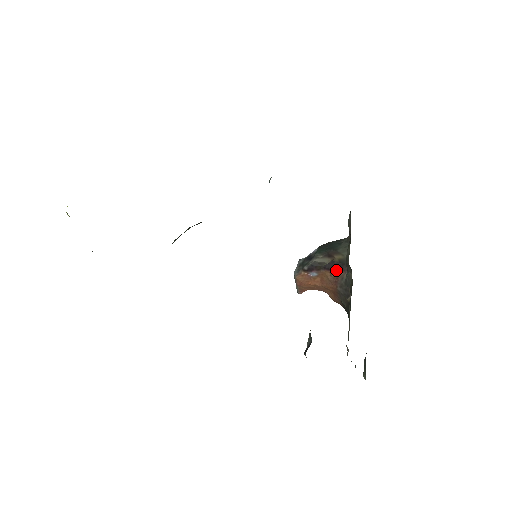
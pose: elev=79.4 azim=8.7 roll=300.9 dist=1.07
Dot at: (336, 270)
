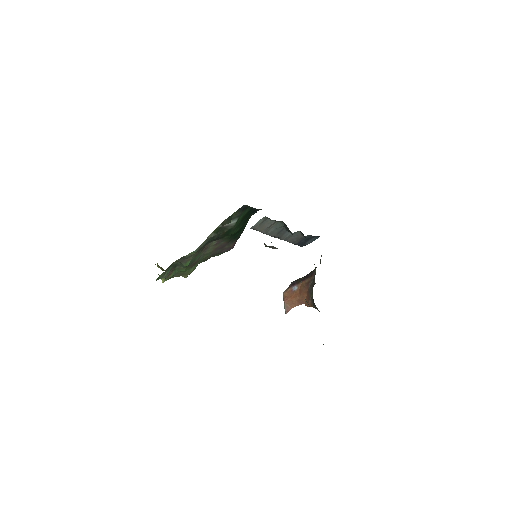
Dot at: (308, 278)
